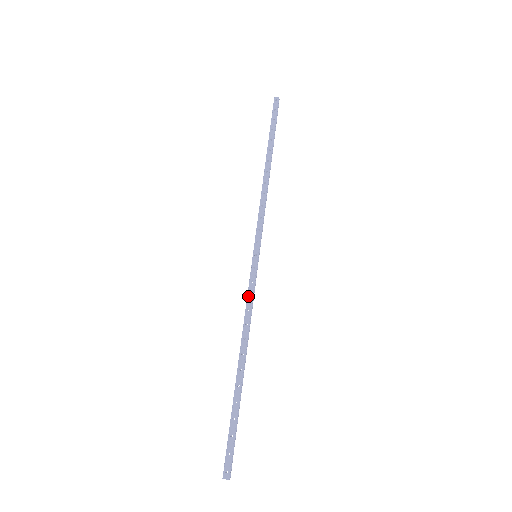
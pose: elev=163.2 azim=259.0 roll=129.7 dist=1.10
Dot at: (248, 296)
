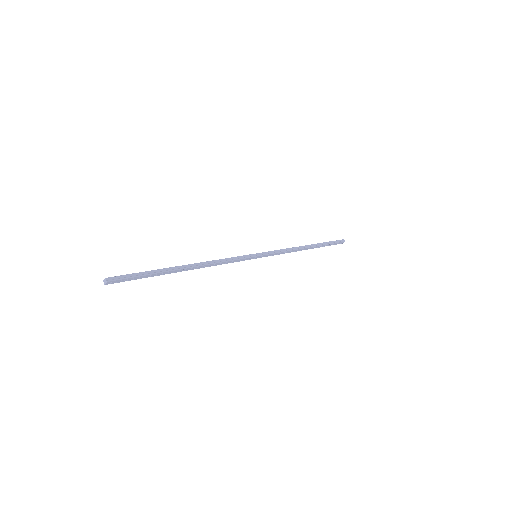
Dot at: (229, 259)
